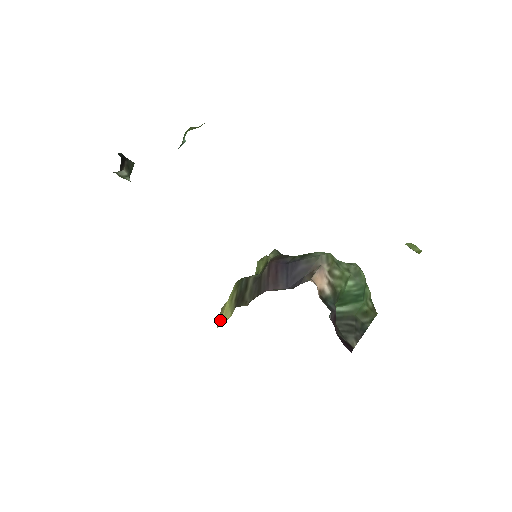
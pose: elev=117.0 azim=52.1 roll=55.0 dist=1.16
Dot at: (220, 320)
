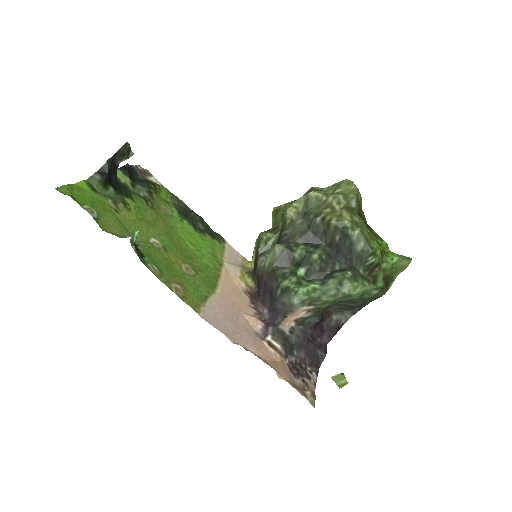
Dot at: (252, 258)
